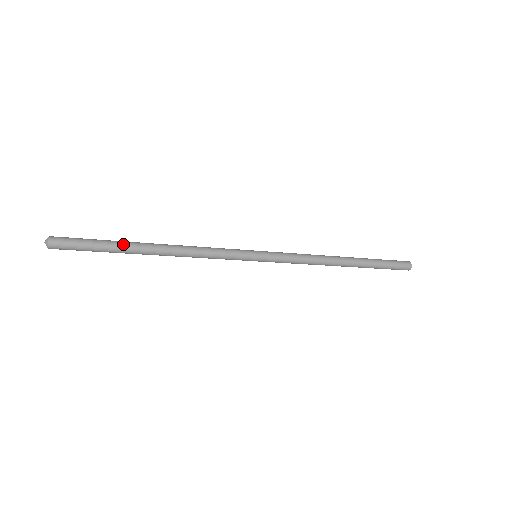
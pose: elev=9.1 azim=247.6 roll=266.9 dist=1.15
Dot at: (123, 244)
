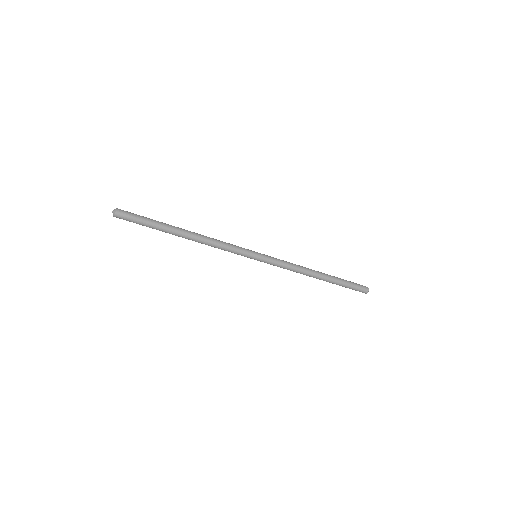
Dot at: (165, 225)
